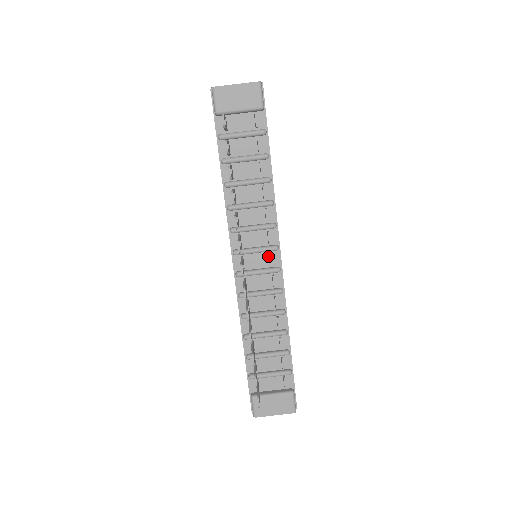
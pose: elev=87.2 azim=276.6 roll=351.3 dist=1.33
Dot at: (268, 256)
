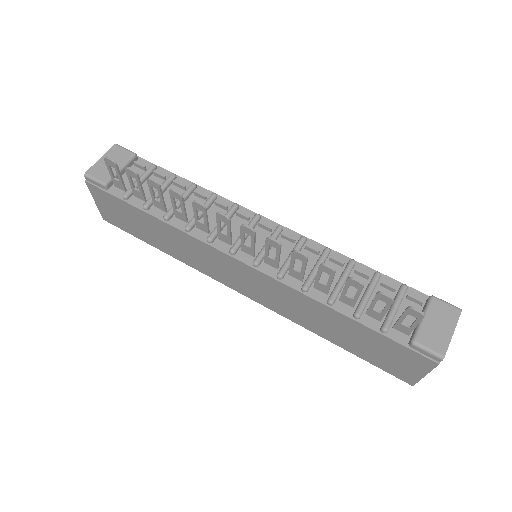
Dot at: (260, 229)
